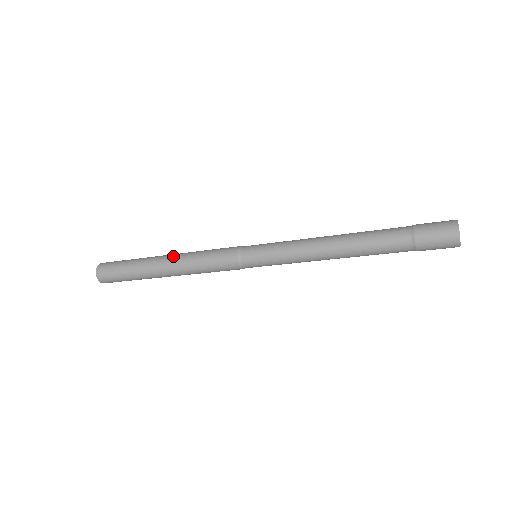
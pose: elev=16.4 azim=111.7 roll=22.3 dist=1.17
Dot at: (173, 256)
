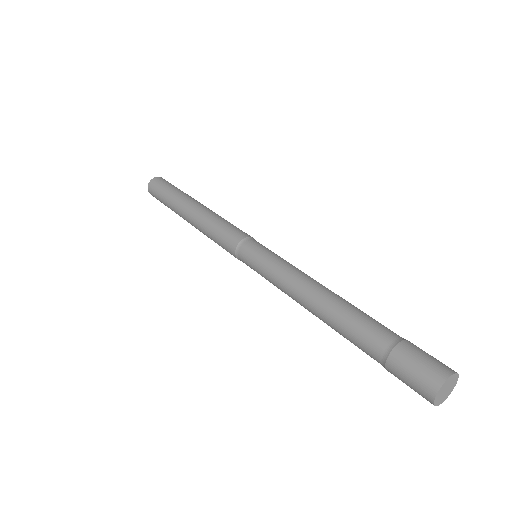
Dot at: (195, 211)
